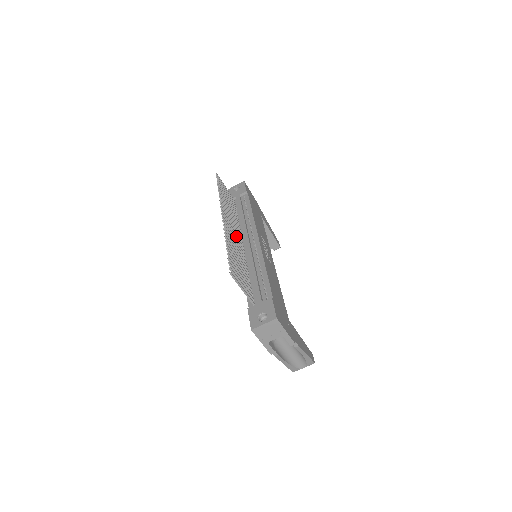
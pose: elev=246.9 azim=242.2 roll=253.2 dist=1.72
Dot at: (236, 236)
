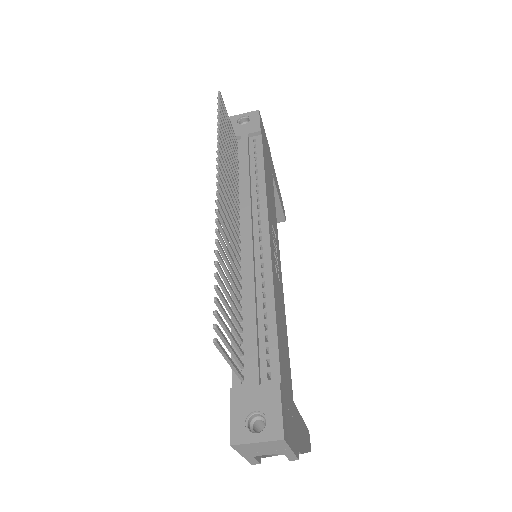
Dot at: (232, 224)
